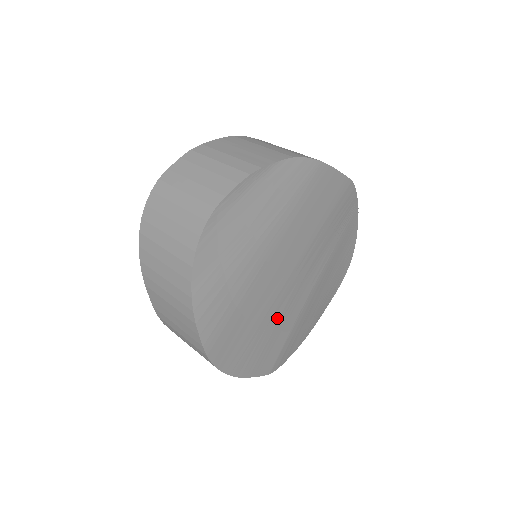
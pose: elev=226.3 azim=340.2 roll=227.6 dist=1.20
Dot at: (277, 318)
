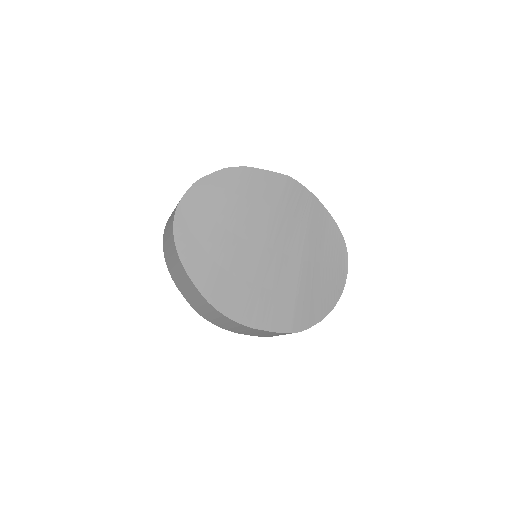
Dot at: (271, 280)
